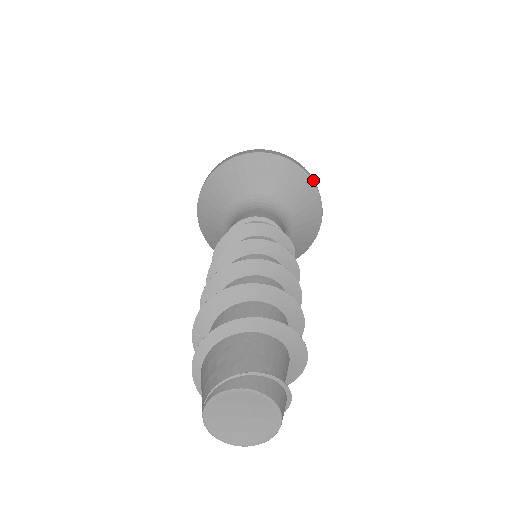
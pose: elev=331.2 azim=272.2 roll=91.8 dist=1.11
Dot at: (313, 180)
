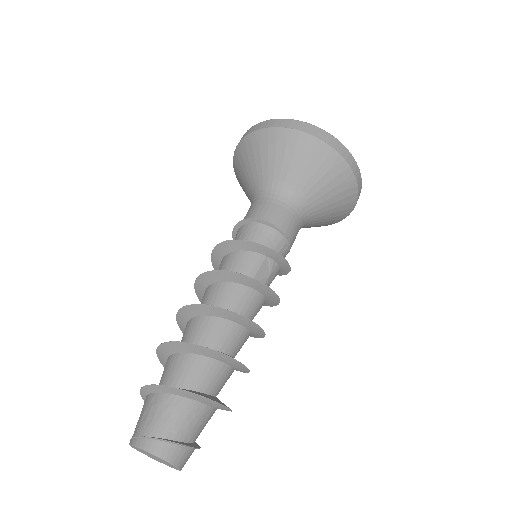
Dot at: (346, 158)
